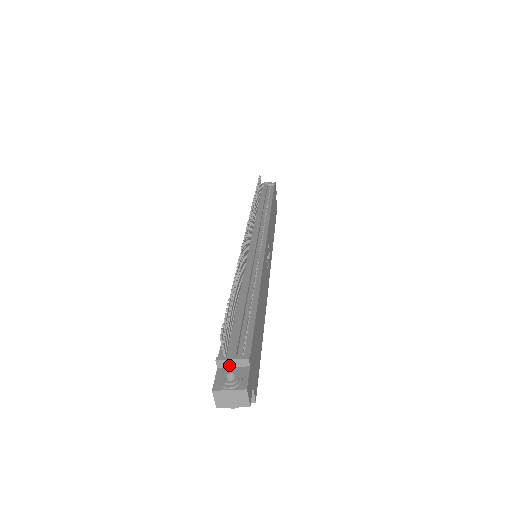
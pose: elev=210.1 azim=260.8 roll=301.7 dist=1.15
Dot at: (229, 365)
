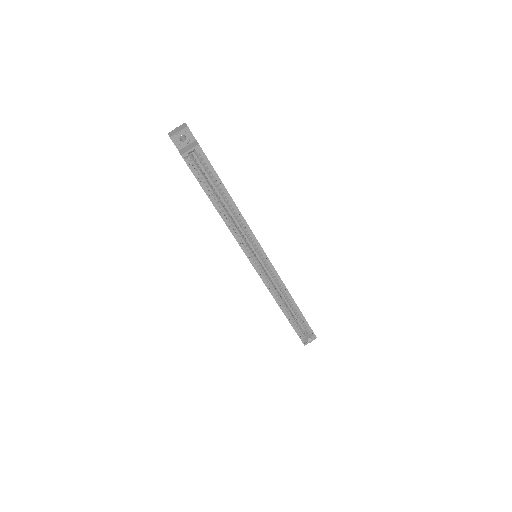
Dot at: occluded
